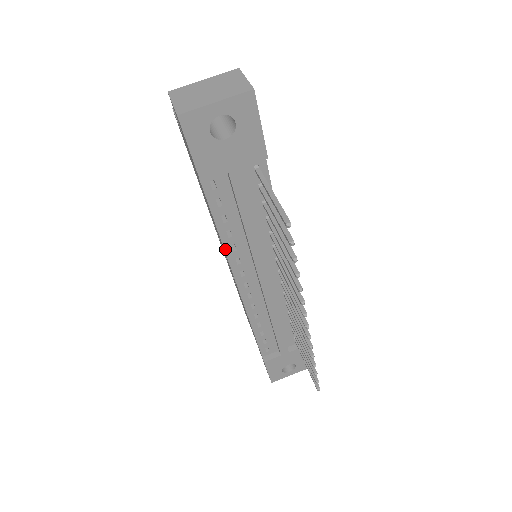
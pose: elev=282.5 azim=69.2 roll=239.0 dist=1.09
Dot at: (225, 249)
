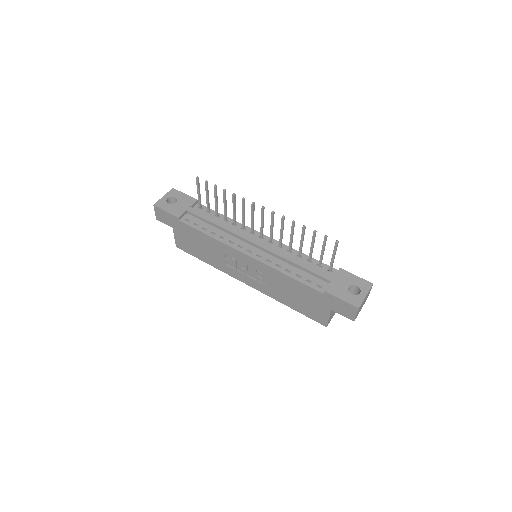
Dot at: (218, 240)
